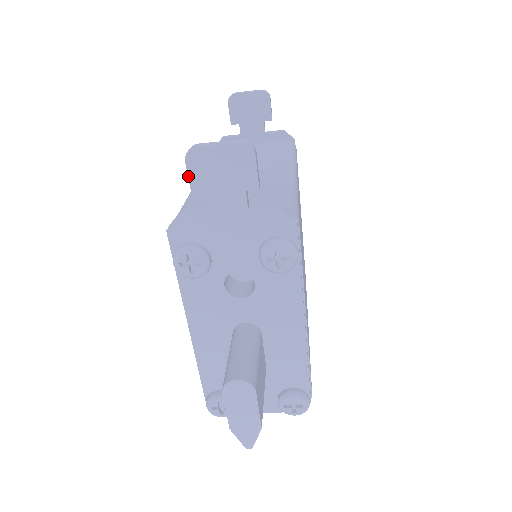
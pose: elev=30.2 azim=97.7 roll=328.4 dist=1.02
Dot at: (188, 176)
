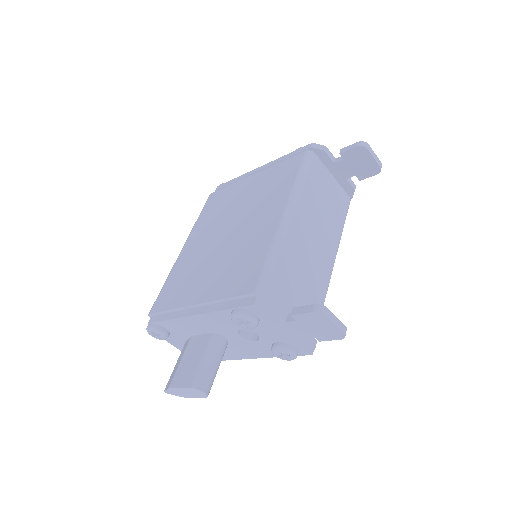
Dot at: (303, 313)
